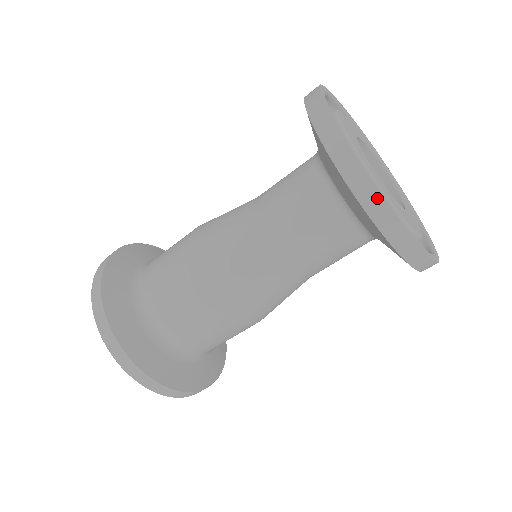
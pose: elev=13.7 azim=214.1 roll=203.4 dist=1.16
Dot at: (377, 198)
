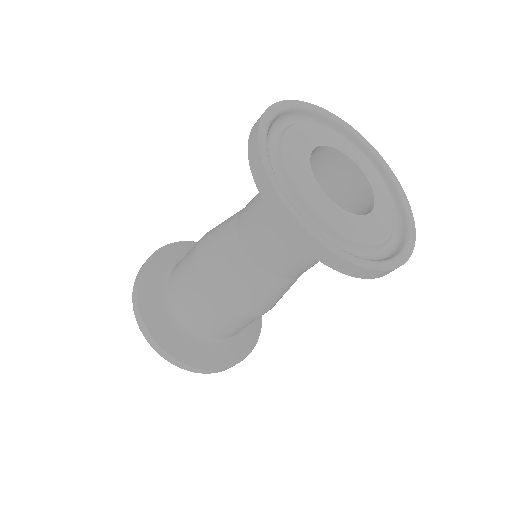
Dot at: (271, 190)
